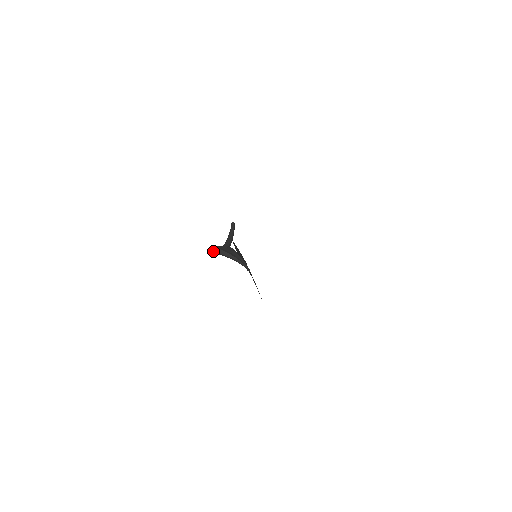
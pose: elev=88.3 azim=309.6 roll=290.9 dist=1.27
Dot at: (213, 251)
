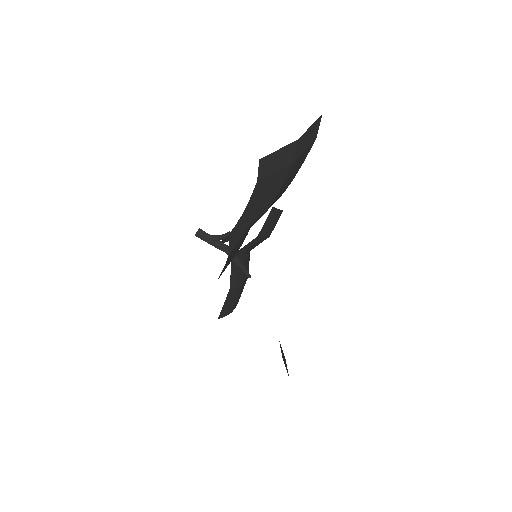
Dot at: (201, 230)
